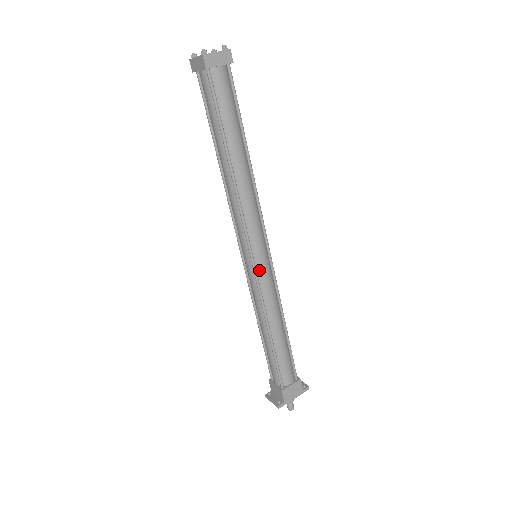
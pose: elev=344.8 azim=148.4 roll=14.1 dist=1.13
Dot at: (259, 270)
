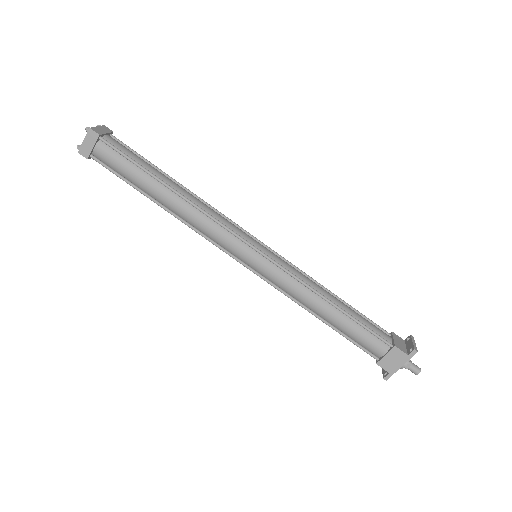
Dot at: (260, 271)
